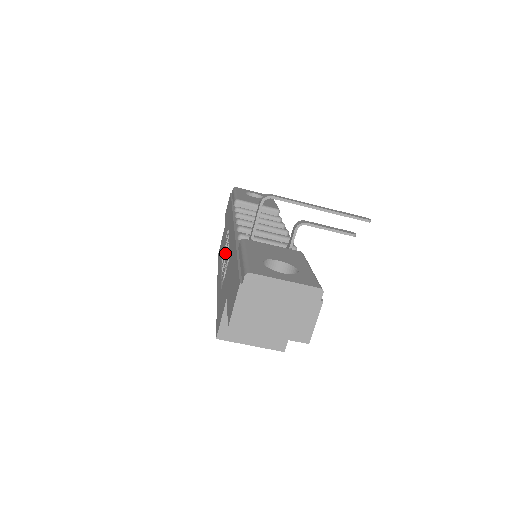
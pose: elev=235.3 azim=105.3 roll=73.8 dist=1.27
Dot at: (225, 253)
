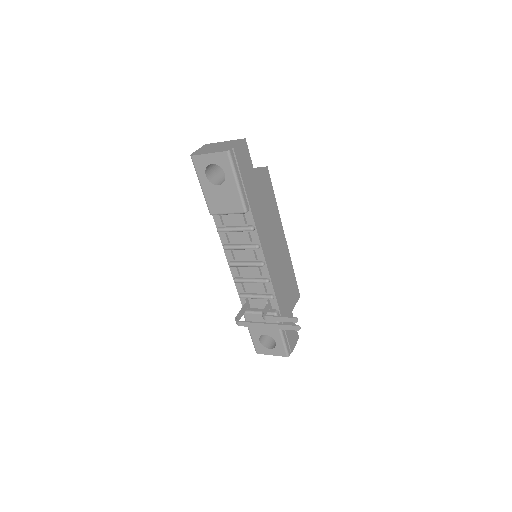
Dot at: occluded
